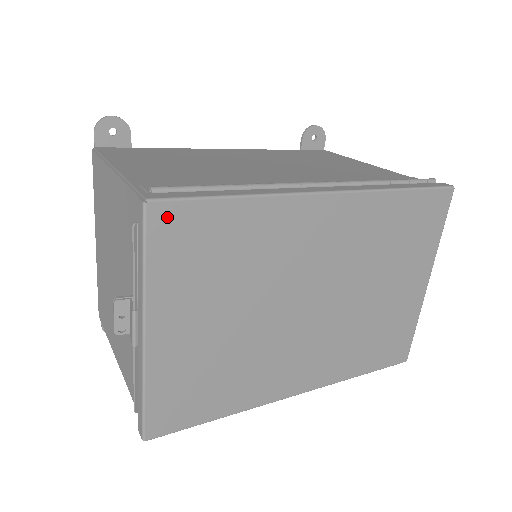
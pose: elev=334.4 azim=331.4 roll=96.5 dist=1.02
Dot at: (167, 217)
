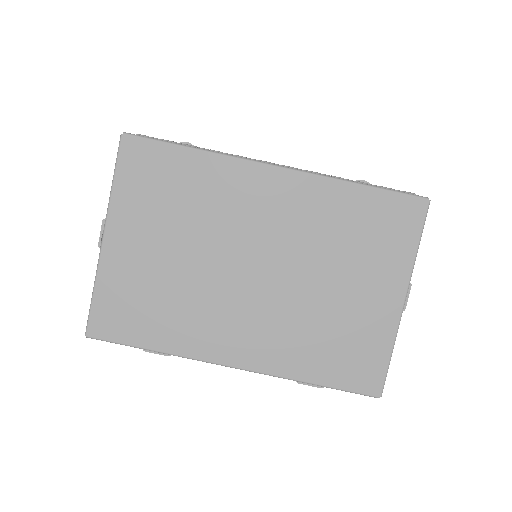
Dot at: (135, 148)
